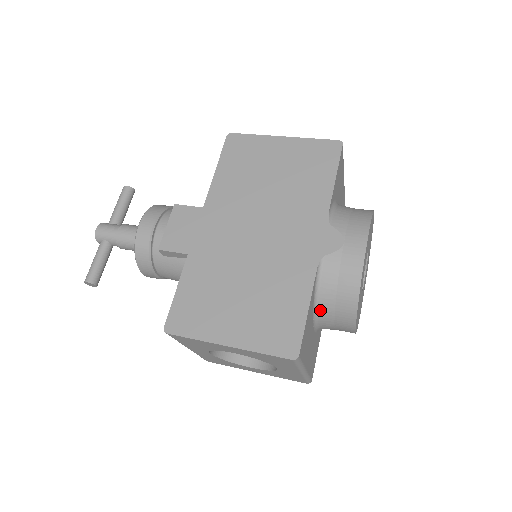
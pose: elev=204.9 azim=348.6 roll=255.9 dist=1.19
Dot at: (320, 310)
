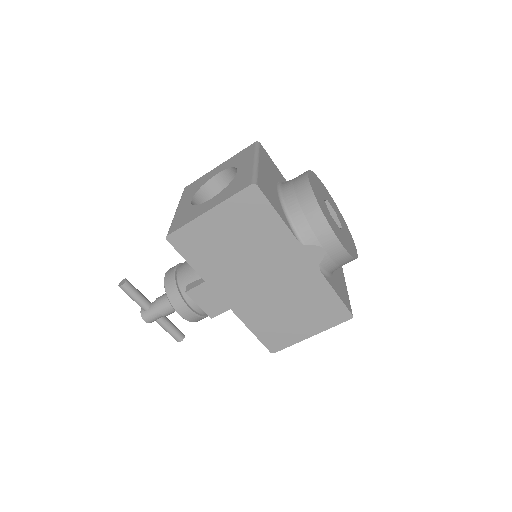
Dot at: occluded
